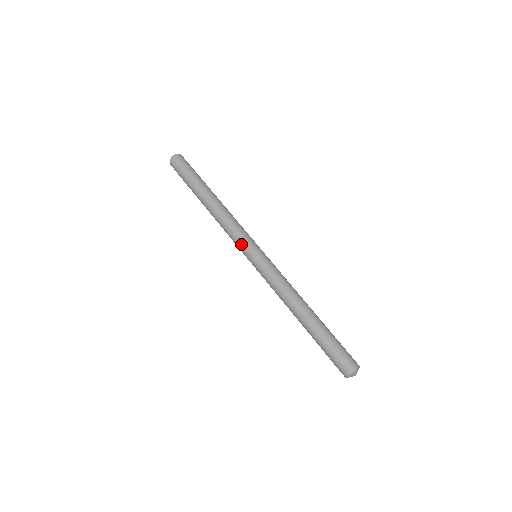
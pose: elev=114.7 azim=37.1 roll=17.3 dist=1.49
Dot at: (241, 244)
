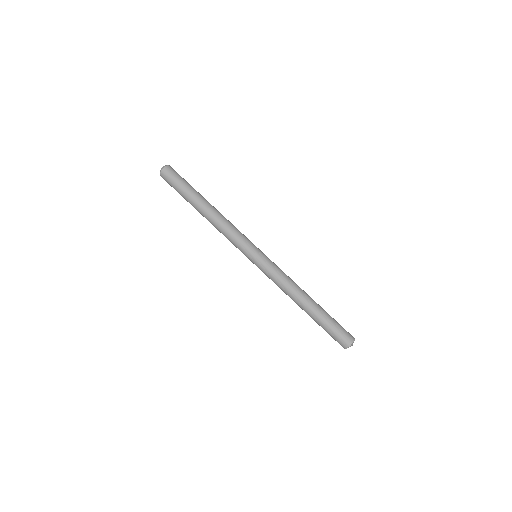
Dot at: occluded
